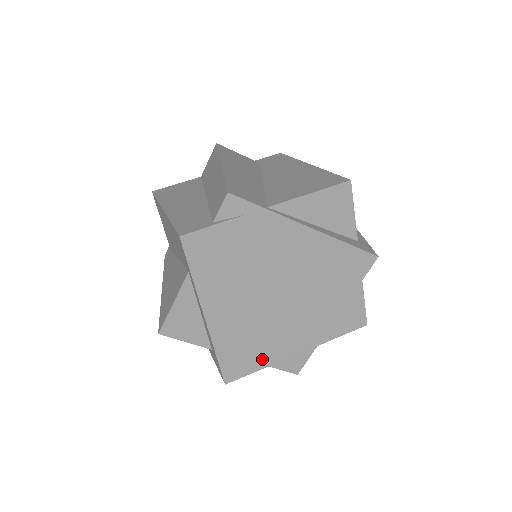
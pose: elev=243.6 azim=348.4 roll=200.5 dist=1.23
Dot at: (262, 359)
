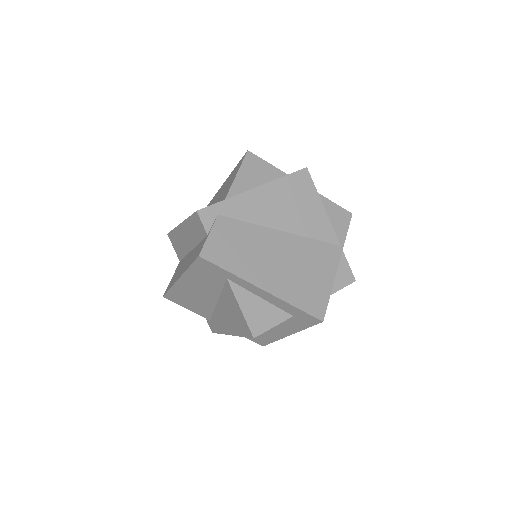
Dot at: (324, 286)
